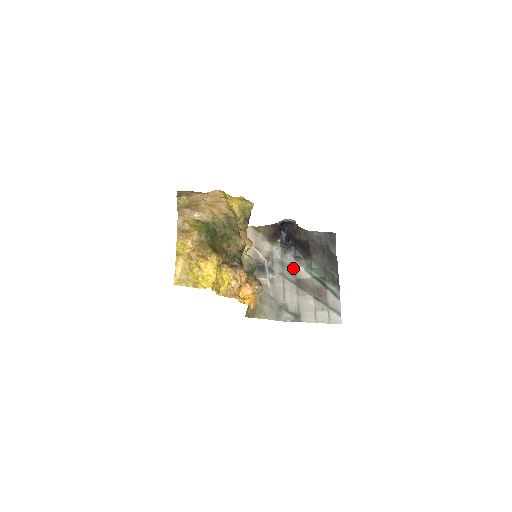
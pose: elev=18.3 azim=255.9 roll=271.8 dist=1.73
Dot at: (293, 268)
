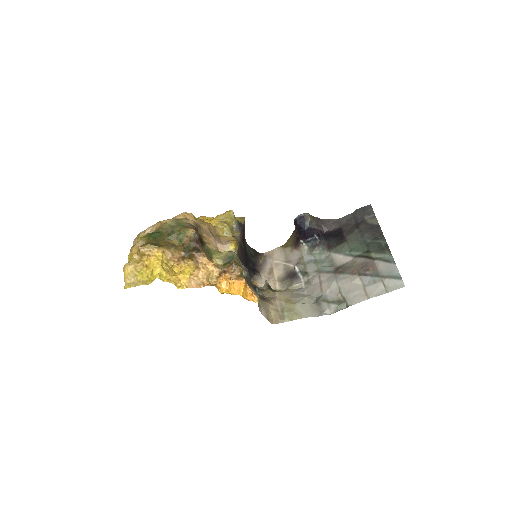
Dot at: (329, 260)
